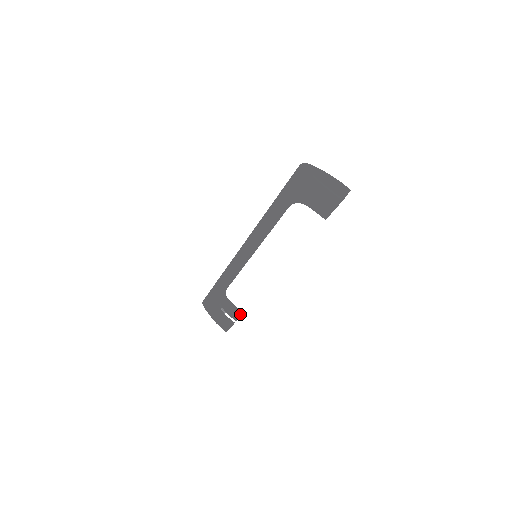
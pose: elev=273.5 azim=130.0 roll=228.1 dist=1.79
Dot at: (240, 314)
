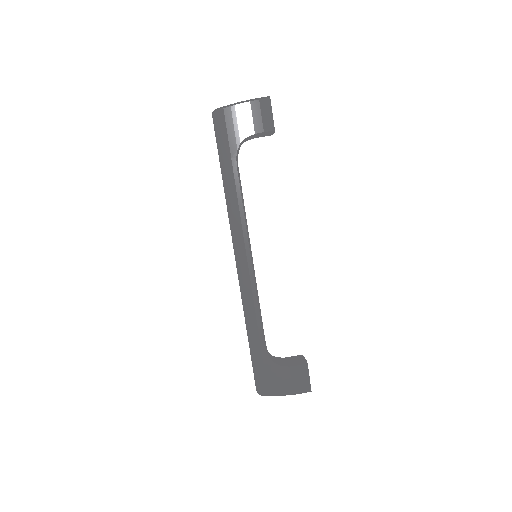
Dot at: (301, 356)
